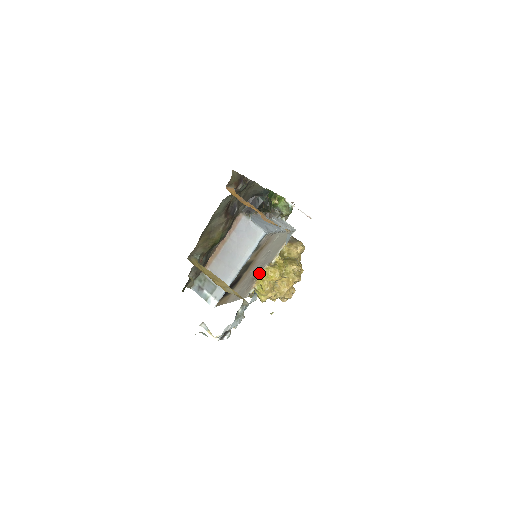
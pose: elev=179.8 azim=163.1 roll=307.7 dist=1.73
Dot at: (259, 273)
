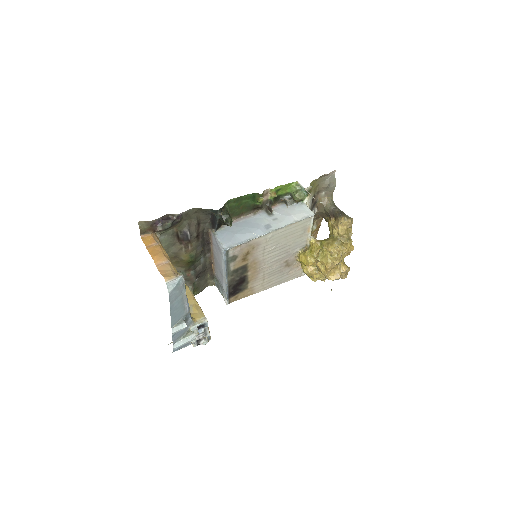
Dot at: (294, 258)
